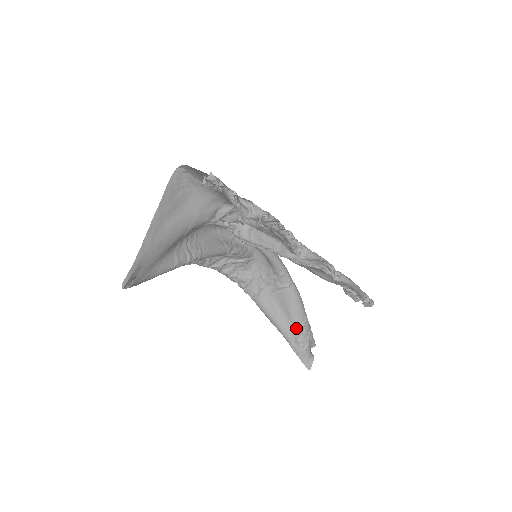
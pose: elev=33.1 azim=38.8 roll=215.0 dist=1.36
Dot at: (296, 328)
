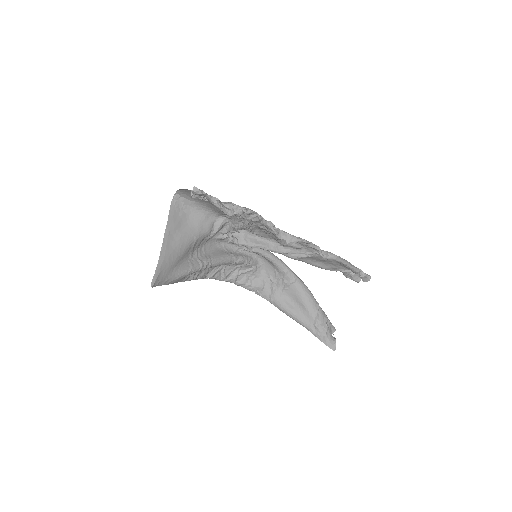
Dot at: (312, 316)
